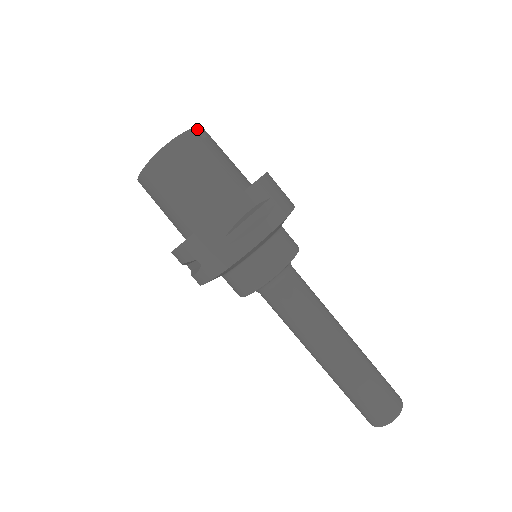
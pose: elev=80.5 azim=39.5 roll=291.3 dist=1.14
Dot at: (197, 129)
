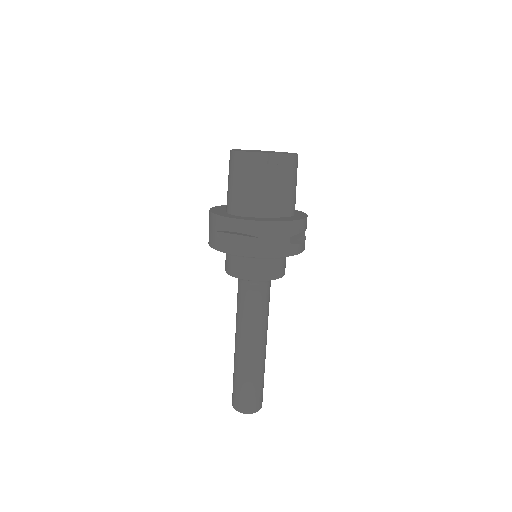
Dot at: (277, 154)
